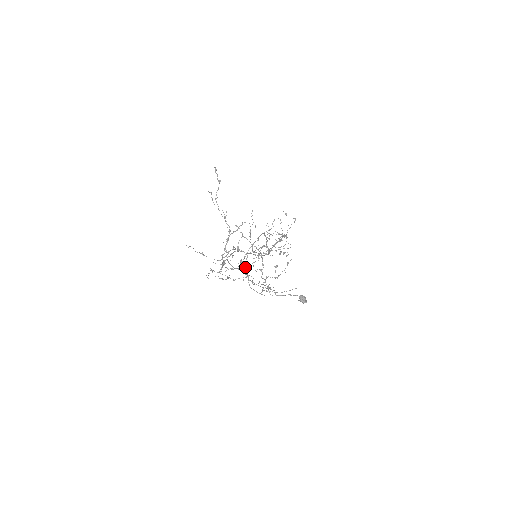
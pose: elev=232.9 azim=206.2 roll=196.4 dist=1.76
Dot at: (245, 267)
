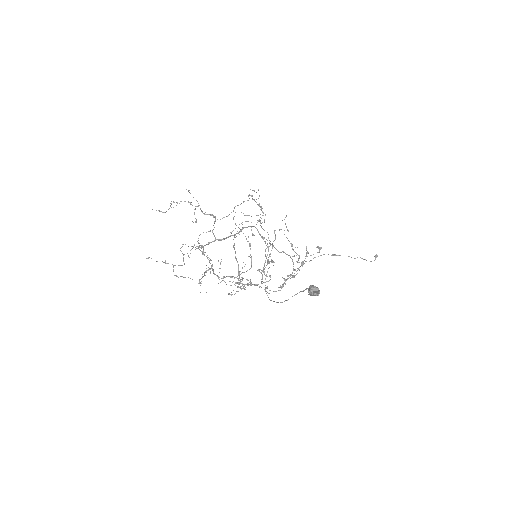
Dot at: (238, 271)
